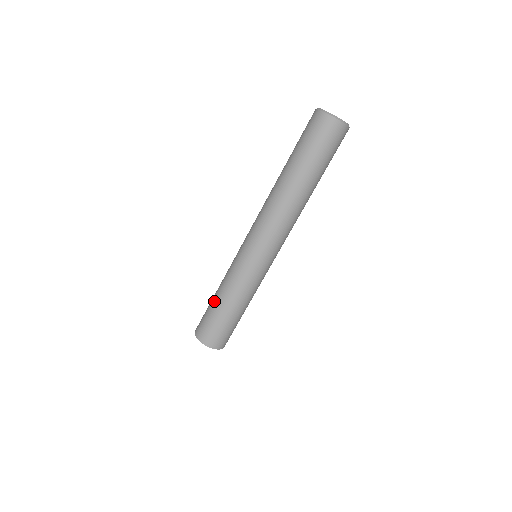
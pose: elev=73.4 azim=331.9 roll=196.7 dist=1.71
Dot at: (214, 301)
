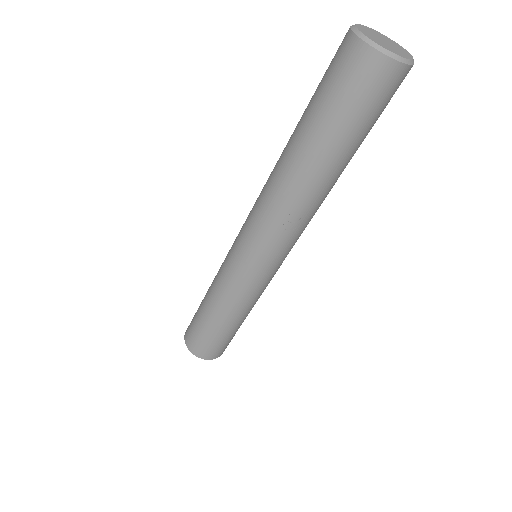
Dot at: (208, 319)
